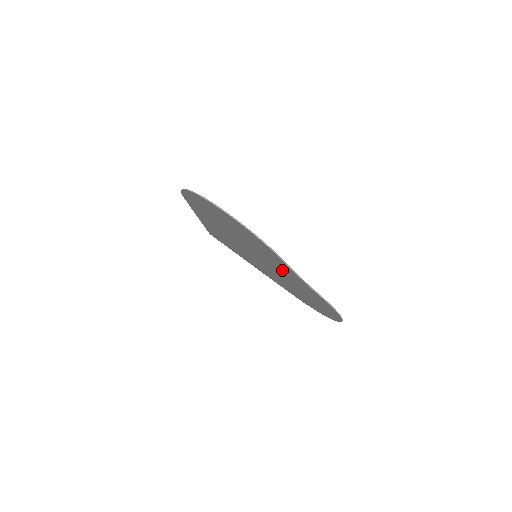
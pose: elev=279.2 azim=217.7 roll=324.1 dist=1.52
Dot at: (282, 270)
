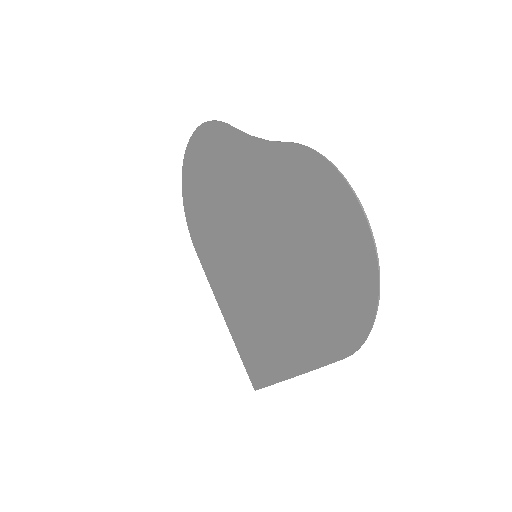
Dot at: (259, 191)
